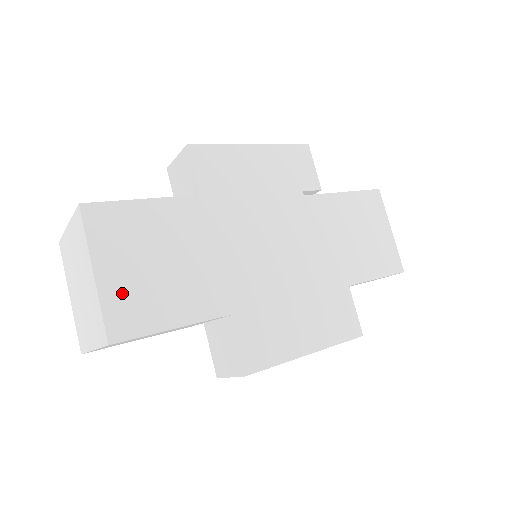
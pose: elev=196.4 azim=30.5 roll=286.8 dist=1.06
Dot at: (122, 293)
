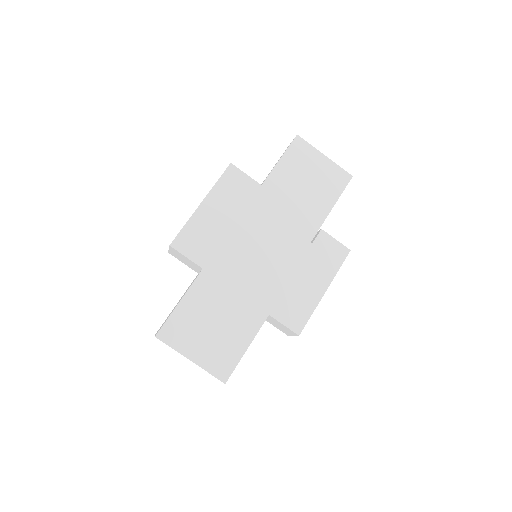
Dot at: (210, 357)
